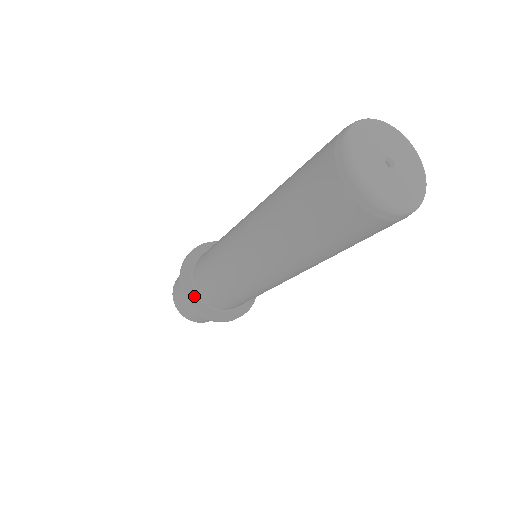
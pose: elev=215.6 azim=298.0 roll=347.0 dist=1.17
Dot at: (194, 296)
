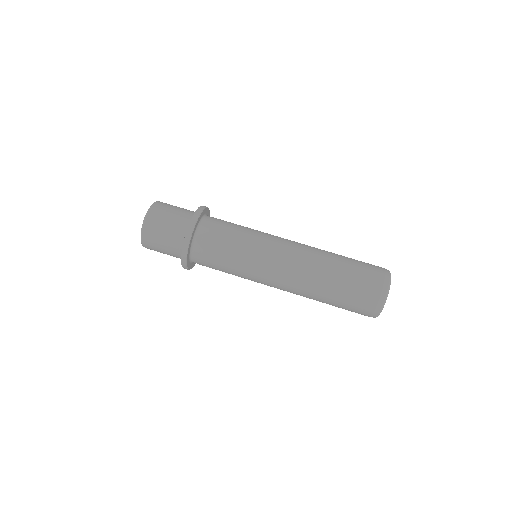
Dot at: (189, 255)
